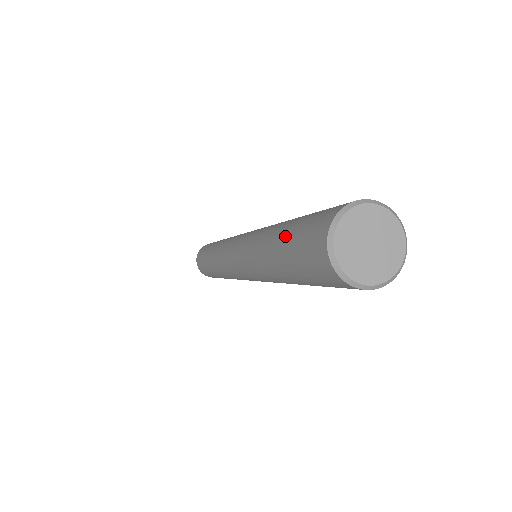
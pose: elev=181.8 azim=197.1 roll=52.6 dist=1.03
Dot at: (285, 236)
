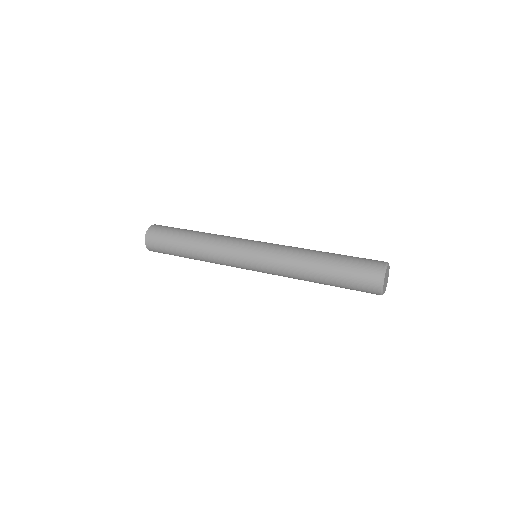
Dot at: (337, 273)
